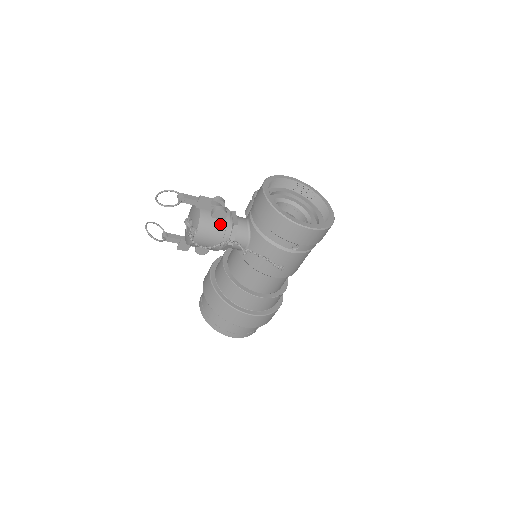
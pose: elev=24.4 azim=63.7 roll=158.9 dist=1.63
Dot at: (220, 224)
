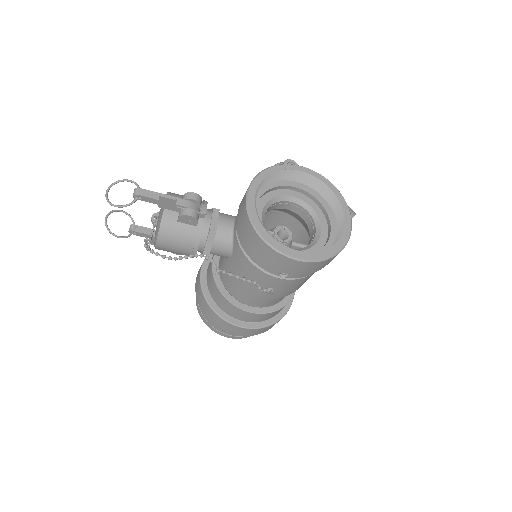
Dot at: (189, 231)
